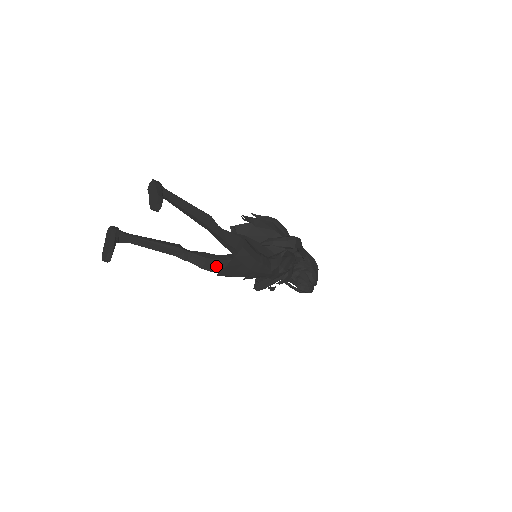
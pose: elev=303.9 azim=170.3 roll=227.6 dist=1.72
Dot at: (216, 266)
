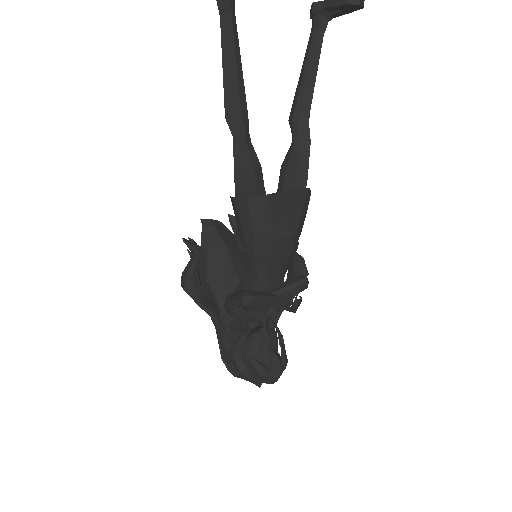
Dot at: (264, 188)
